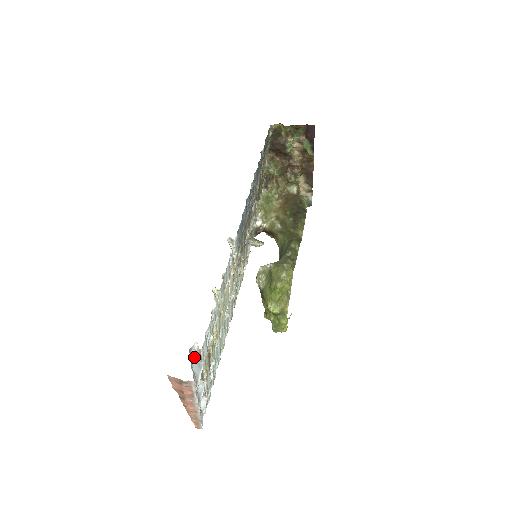
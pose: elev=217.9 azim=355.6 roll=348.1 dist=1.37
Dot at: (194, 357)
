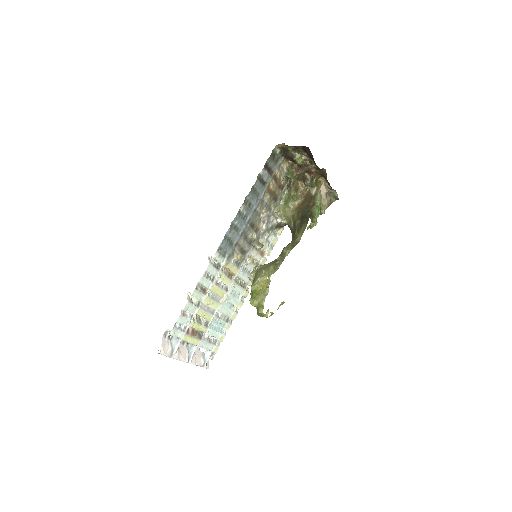
Dot at: occluded
